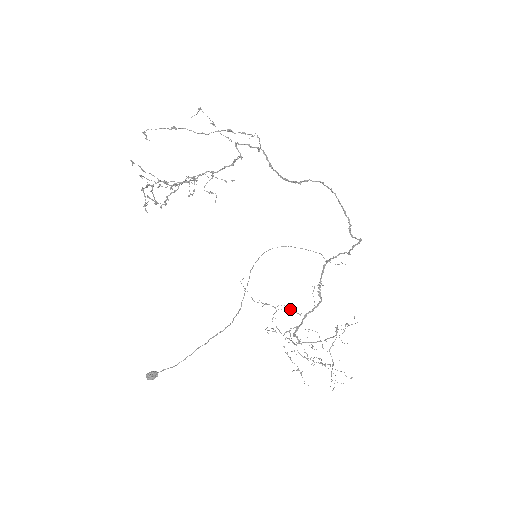
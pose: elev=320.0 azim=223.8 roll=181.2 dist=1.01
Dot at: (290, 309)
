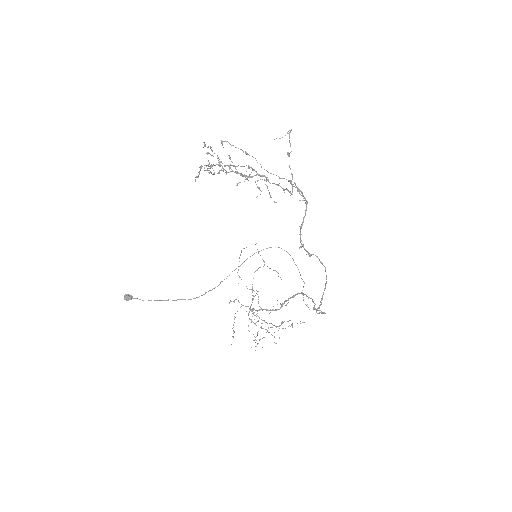
Dot at: (275, 270)
